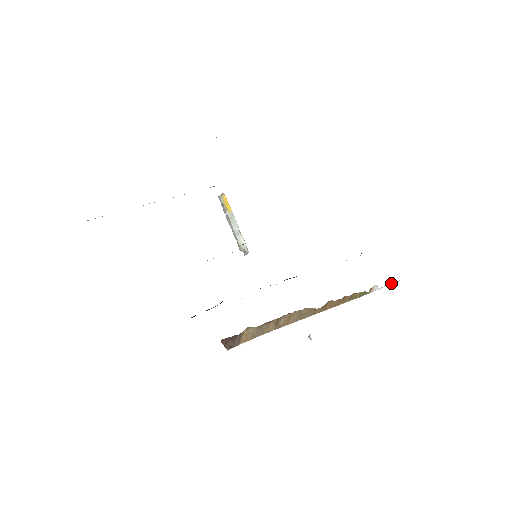
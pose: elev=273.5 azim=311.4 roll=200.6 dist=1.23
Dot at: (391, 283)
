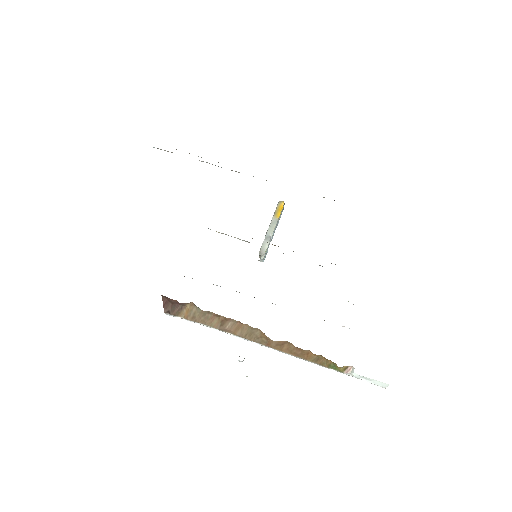
Dot at: (375, 380)
